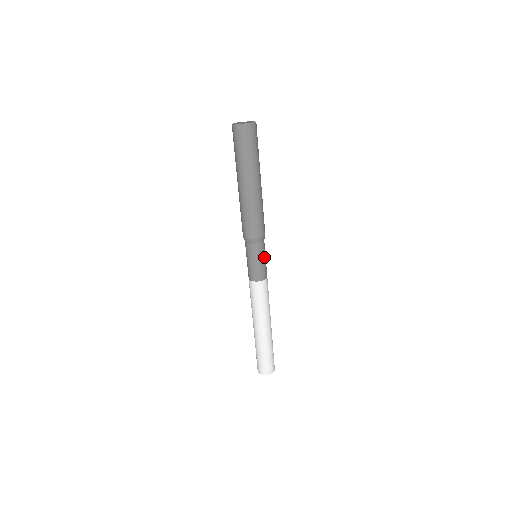
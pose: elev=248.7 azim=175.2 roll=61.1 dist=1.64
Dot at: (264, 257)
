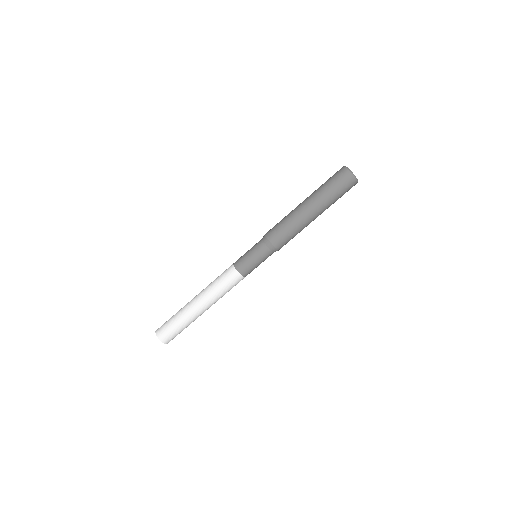
Dot at: (260, 261)
